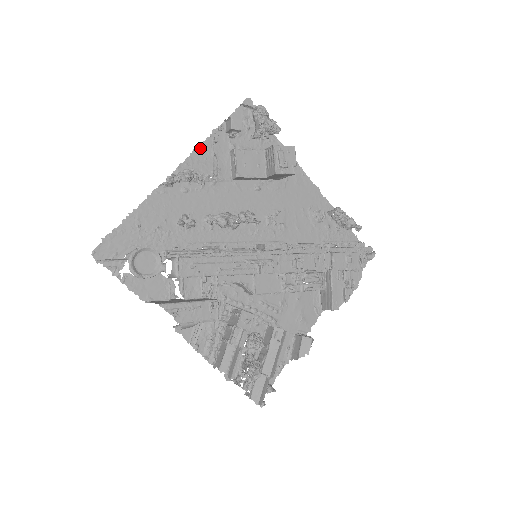
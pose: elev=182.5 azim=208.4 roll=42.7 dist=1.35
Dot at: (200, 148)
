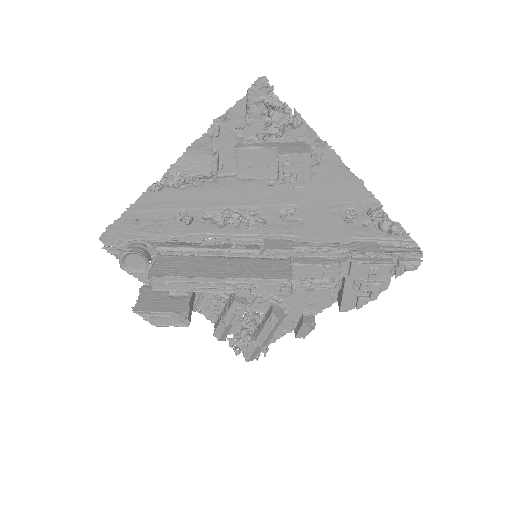
Dot at: (195, 146)
